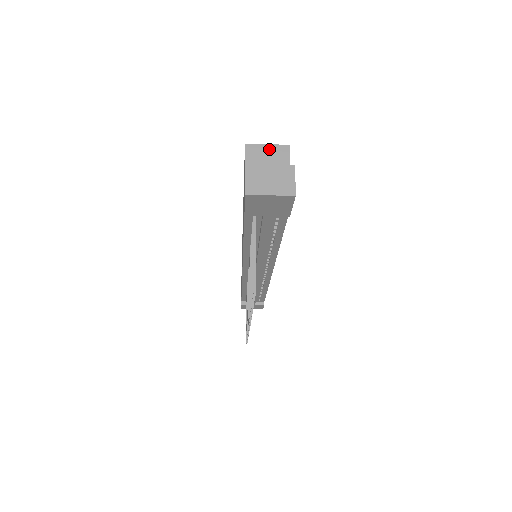
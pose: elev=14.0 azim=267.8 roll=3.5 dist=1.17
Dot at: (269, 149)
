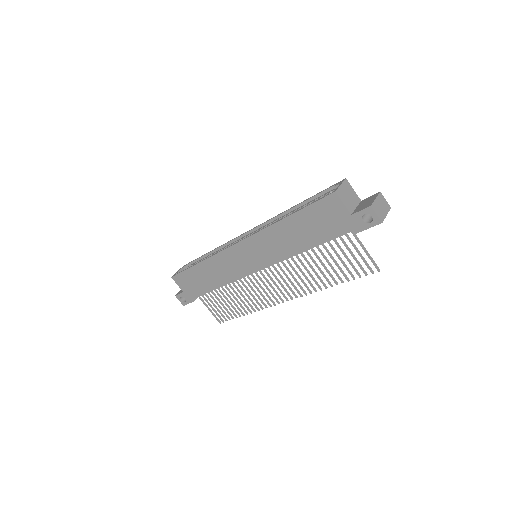
Dot at: (343, 187)
